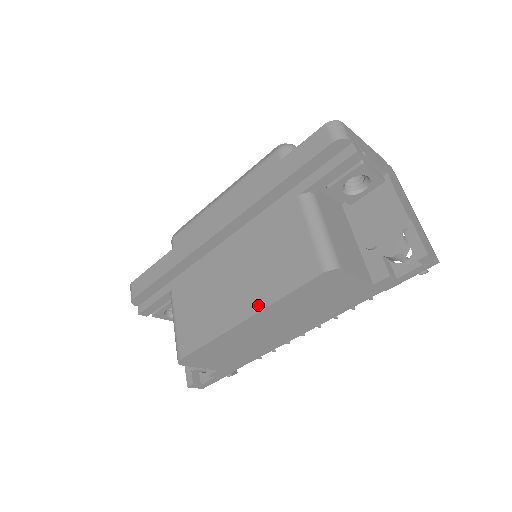
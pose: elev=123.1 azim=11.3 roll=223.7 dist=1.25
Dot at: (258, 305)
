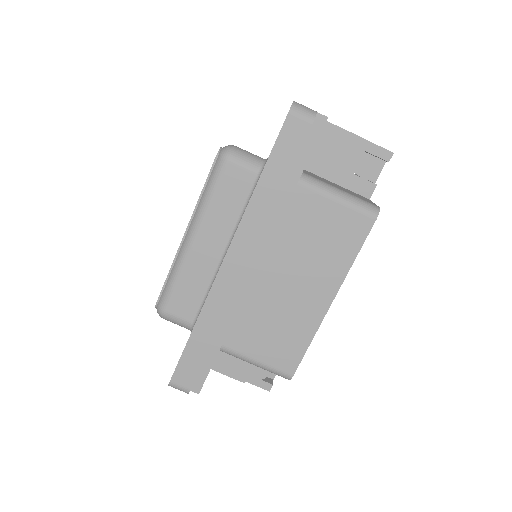
Dot at: (336, 282)
